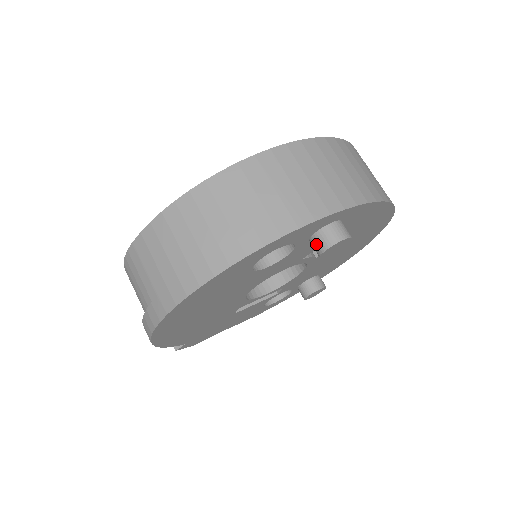
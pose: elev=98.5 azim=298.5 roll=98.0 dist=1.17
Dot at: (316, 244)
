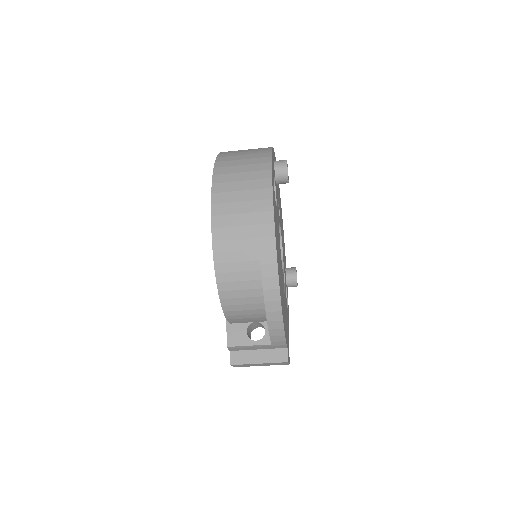
Dot at: (281, 173)
